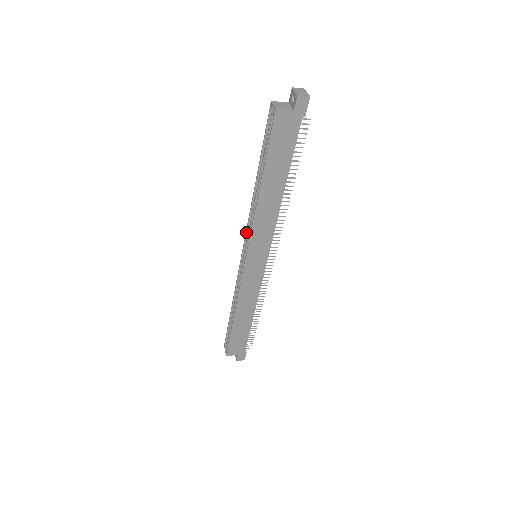
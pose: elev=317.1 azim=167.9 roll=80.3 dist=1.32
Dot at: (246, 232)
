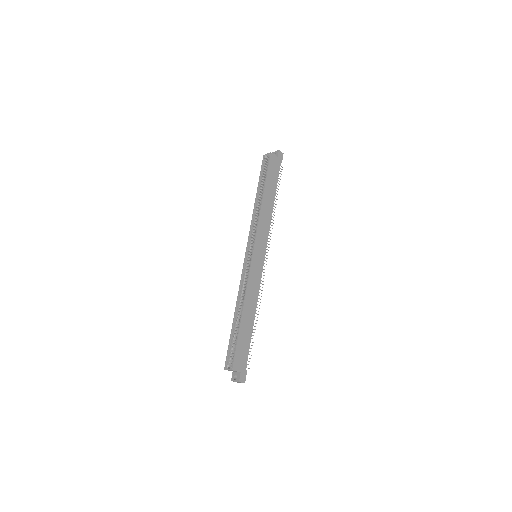
Dot at: (249, 236)
